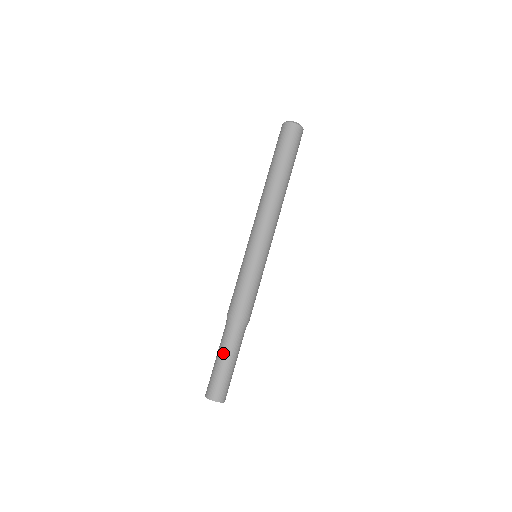
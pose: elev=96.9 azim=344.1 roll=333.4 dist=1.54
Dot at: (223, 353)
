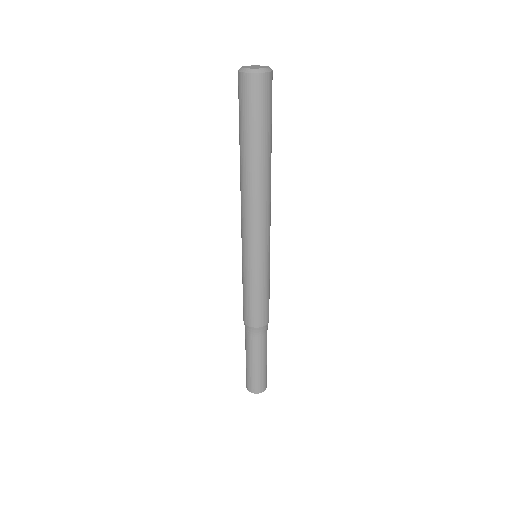
Dot at: occluded
